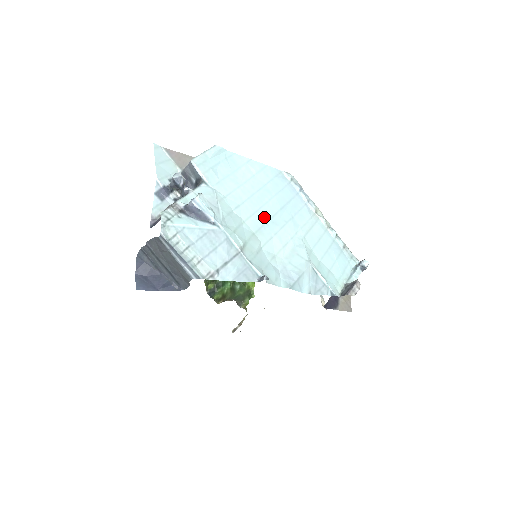
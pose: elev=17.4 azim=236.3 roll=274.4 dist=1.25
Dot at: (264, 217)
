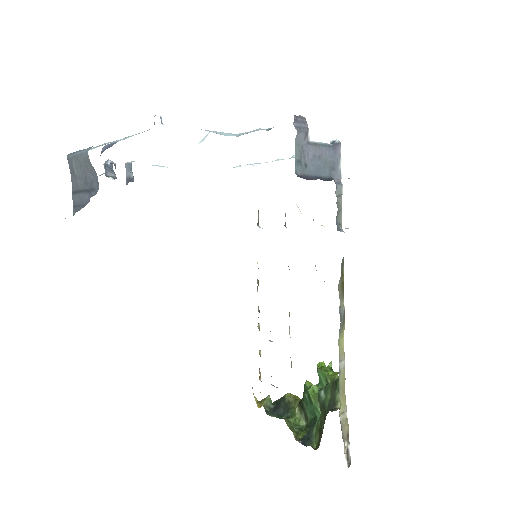
Dot at: occluded
